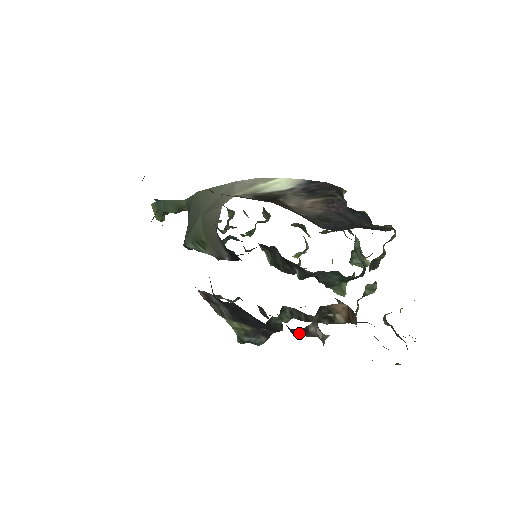
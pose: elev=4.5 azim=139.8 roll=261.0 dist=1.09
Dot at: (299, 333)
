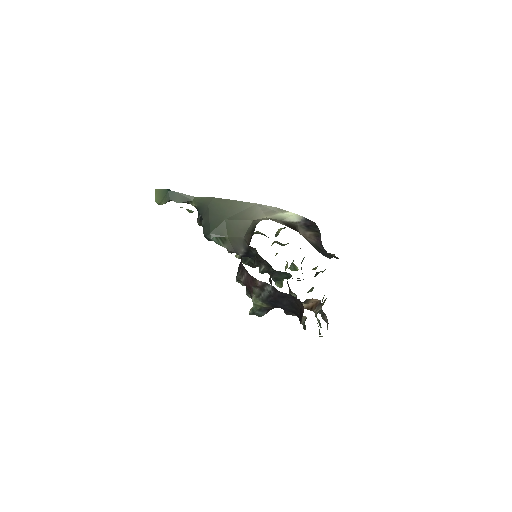
Dot at: (290, 313)
